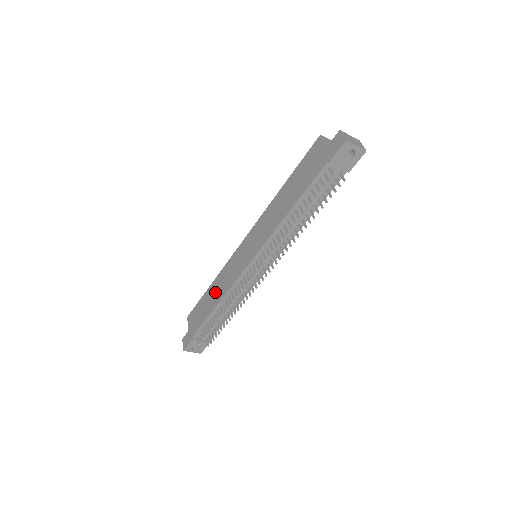
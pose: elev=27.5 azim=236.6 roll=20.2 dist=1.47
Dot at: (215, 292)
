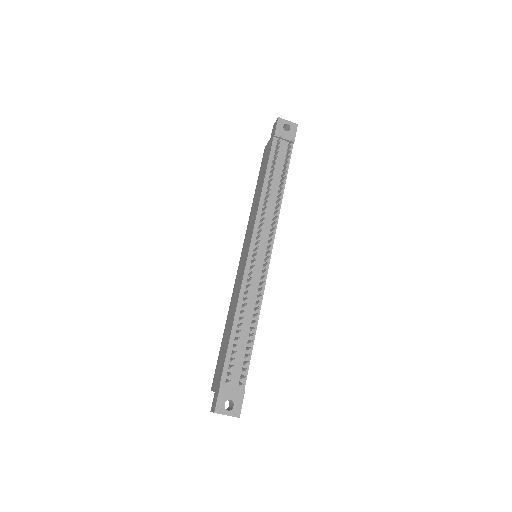
Dot at: (230, 318)
